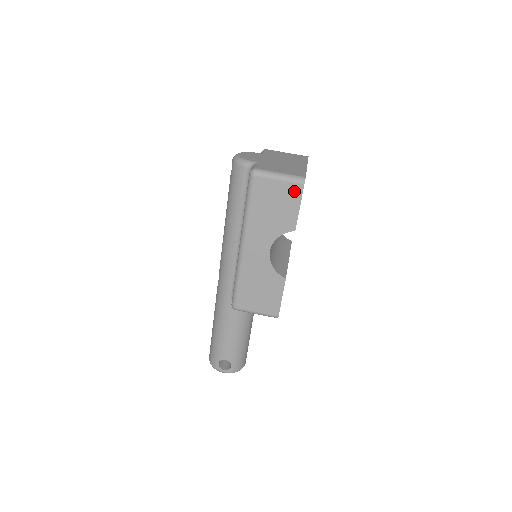
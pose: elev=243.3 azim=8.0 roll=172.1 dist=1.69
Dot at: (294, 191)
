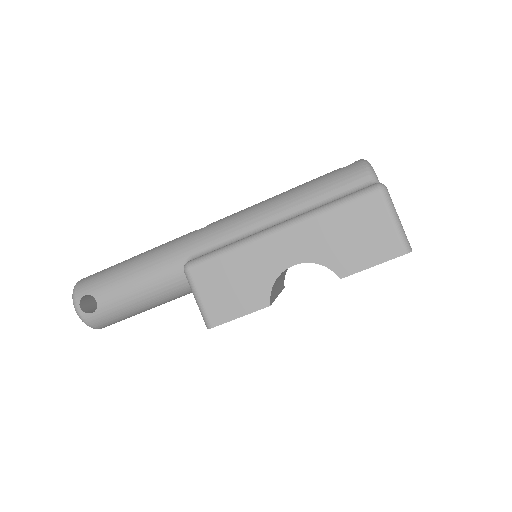
Dot at: (390, 247)
